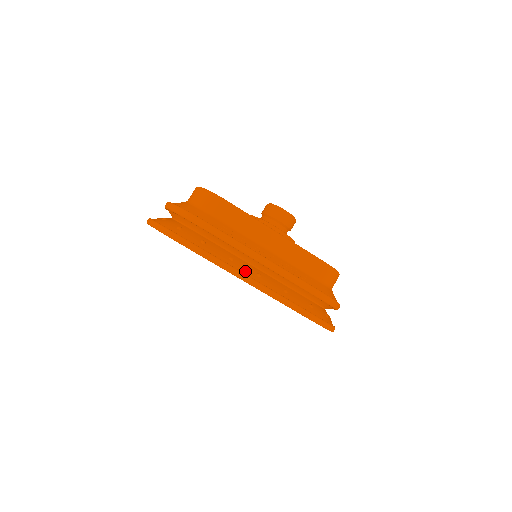
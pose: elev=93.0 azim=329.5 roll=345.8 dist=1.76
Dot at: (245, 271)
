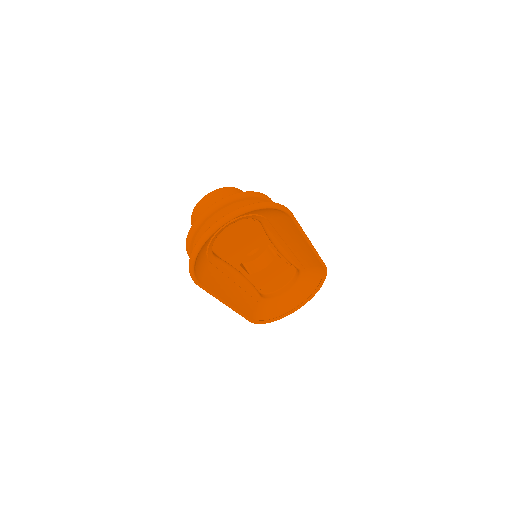
Dot at: occluded
